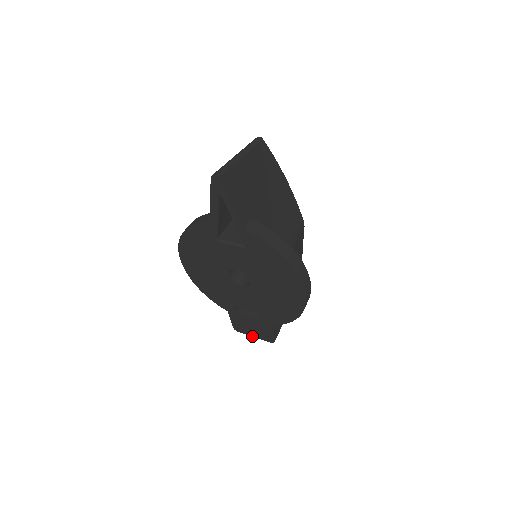
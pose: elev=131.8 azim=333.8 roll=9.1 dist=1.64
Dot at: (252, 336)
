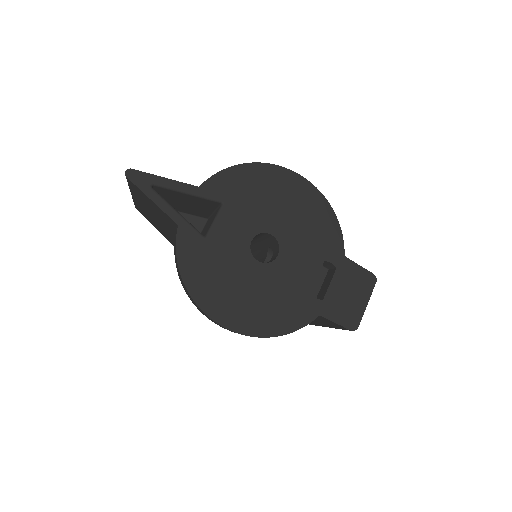
Dot at: (365, 307)
